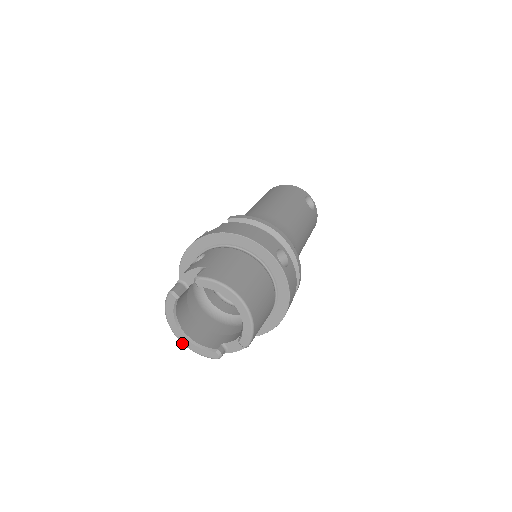
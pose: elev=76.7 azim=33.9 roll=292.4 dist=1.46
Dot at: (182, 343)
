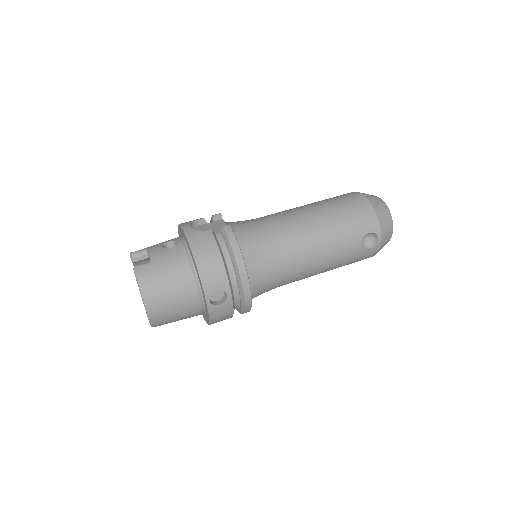
Dot at: occluded
